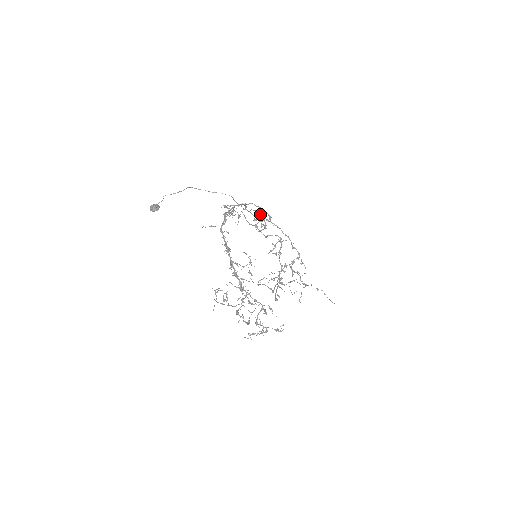
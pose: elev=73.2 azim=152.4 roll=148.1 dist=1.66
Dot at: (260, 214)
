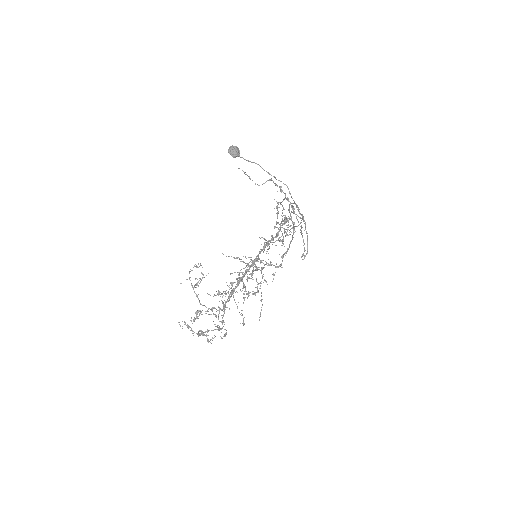
Dot at: occluded
